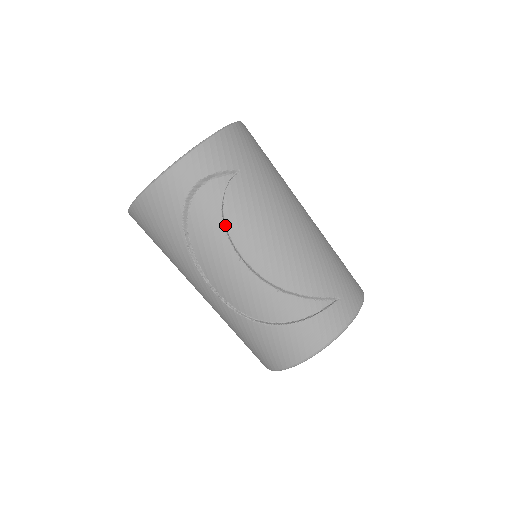
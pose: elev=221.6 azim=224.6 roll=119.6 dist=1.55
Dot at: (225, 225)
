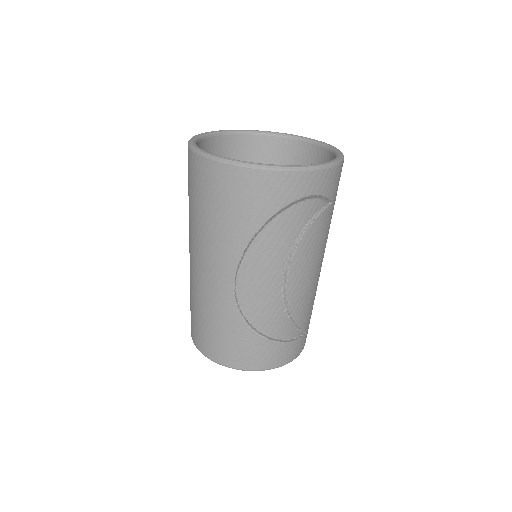
Dot at: (298, 242)
